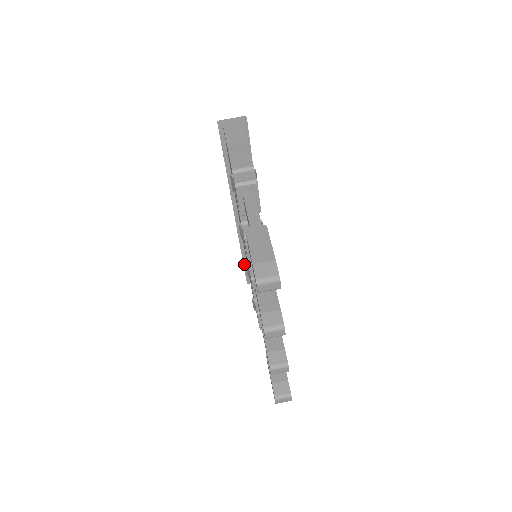
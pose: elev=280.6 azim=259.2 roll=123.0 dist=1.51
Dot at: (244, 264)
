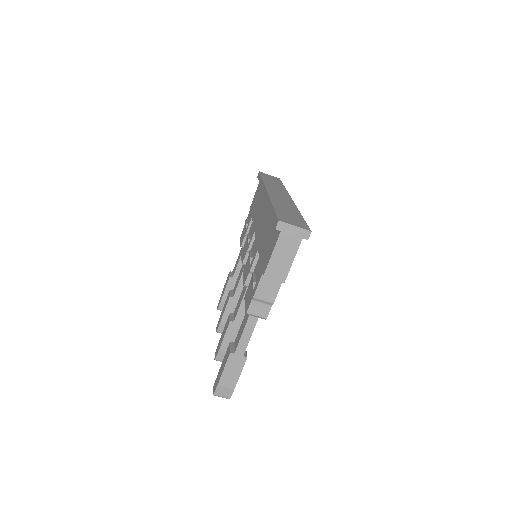
Dot at: occluded
